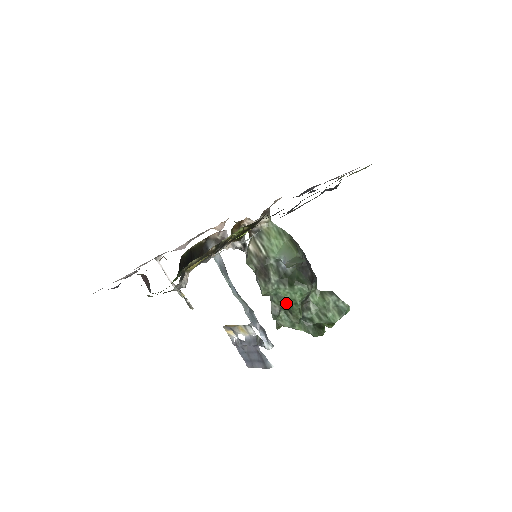
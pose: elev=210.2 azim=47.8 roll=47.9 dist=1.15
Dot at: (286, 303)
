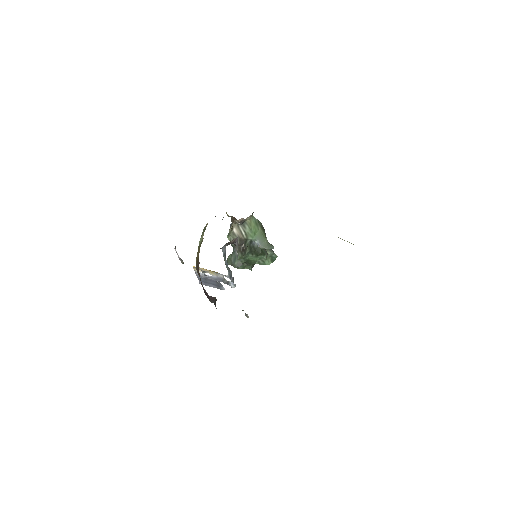
Dot at: (248, 262)
